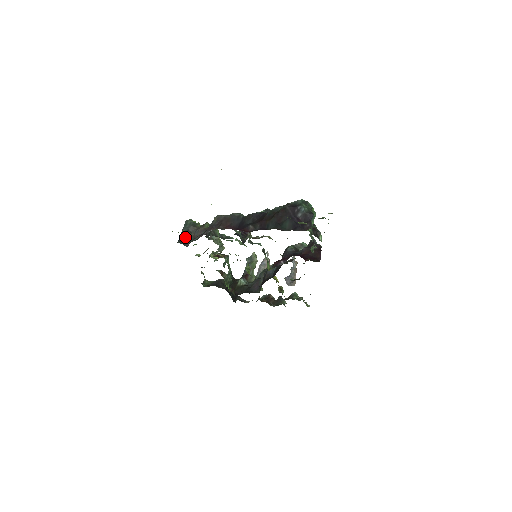
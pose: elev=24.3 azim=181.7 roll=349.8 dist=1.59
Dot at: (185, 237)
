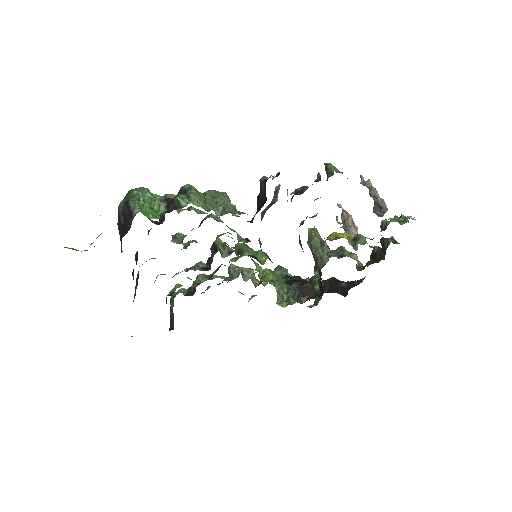
Dot at: (171, 320)
